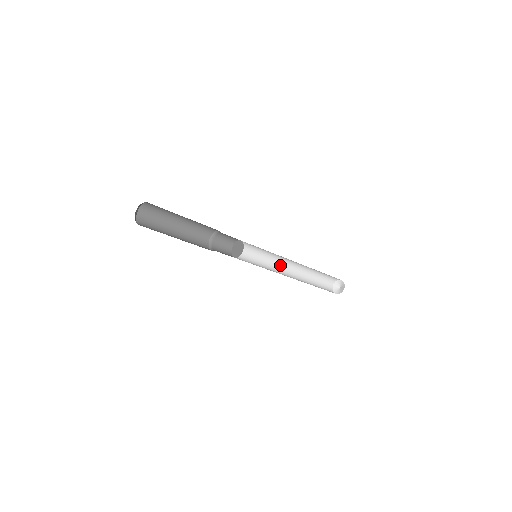
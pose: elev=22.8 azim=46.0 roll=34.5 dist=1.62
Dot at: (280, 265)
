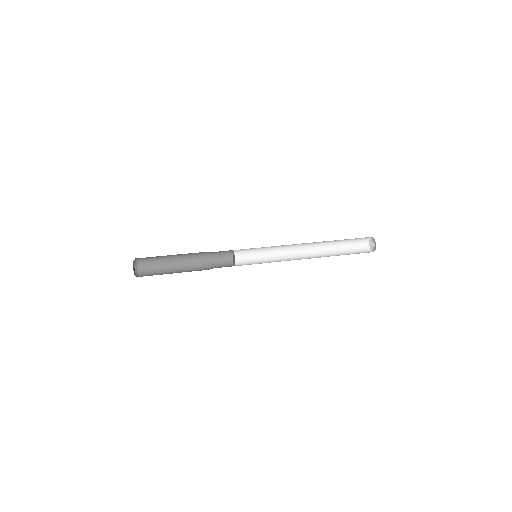
Dot at: (292, 250)
